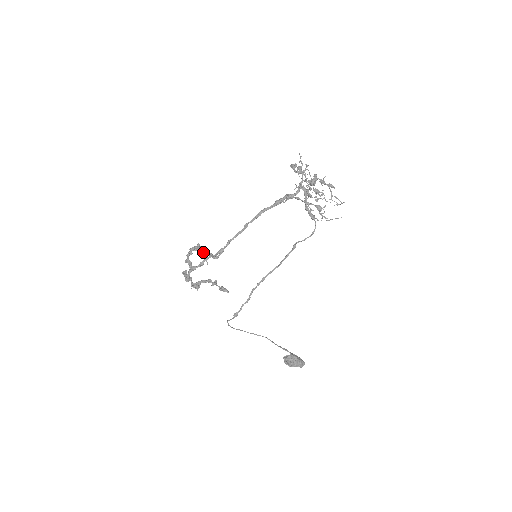
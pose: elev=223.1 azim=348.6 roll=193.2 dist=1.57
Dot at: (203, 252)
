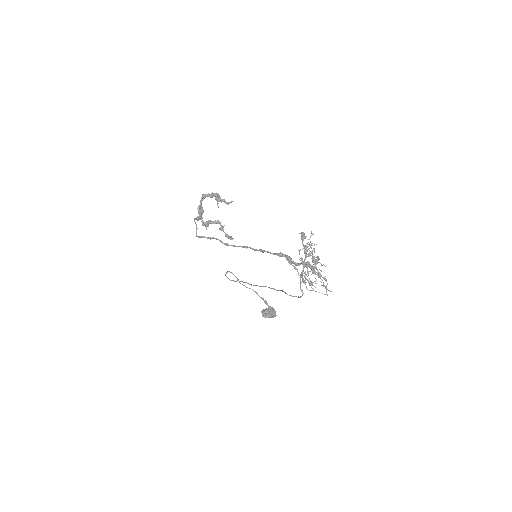
Dot at: (216, 198)
